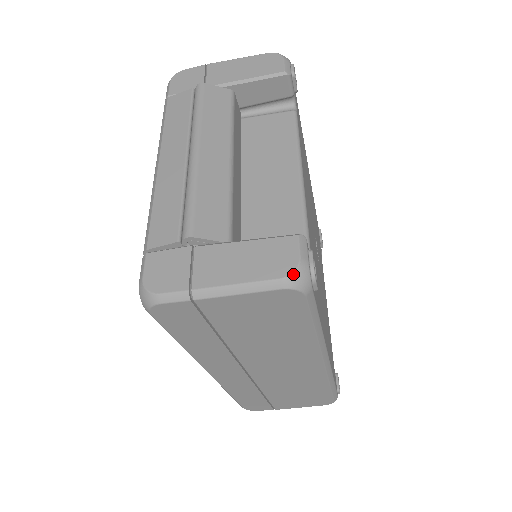
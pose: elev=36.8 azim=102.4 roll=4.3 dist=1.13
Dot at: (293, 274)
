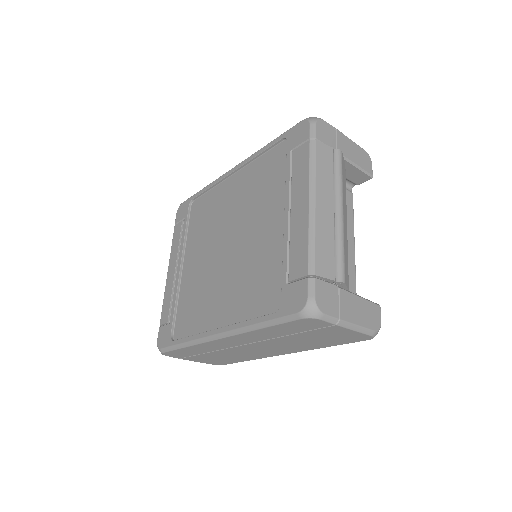
Dot at: occluded
